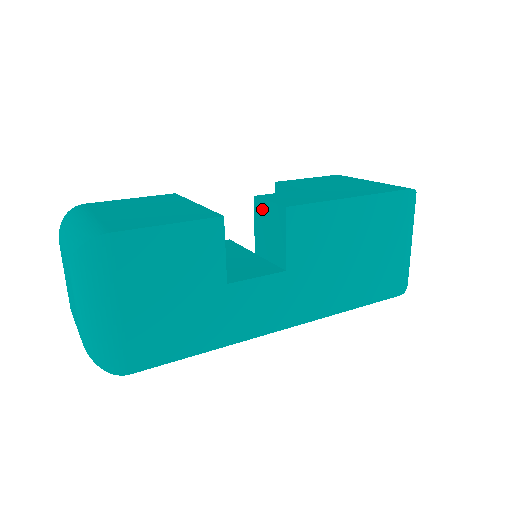
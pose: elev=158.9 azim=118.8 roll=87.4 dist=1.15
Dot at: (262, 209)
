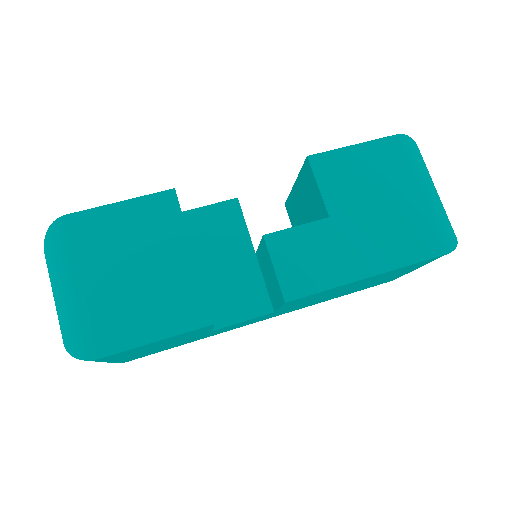
Dot at: (267, 257)
